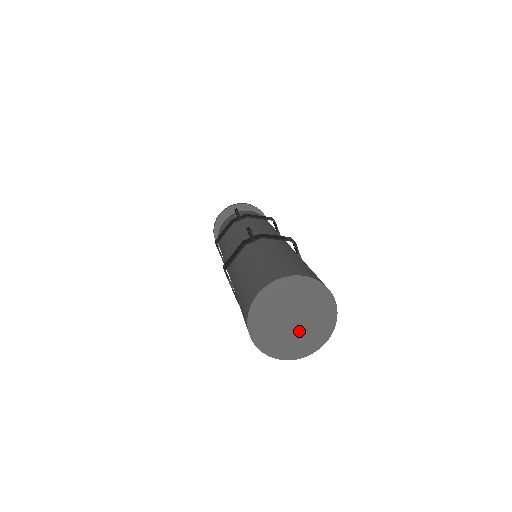
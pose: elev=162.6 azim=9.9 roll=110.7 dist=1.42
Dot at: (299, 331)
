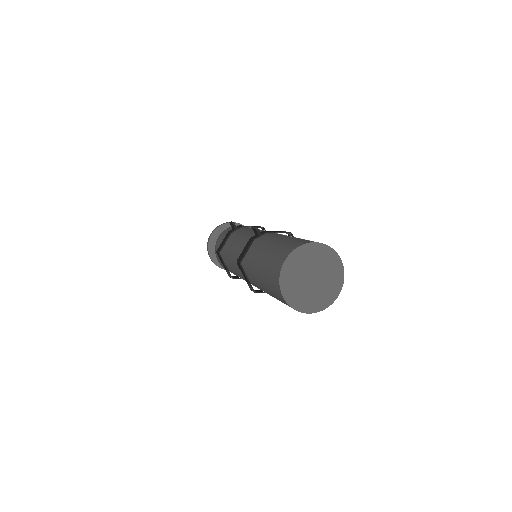
Dot at: (318, 288)
